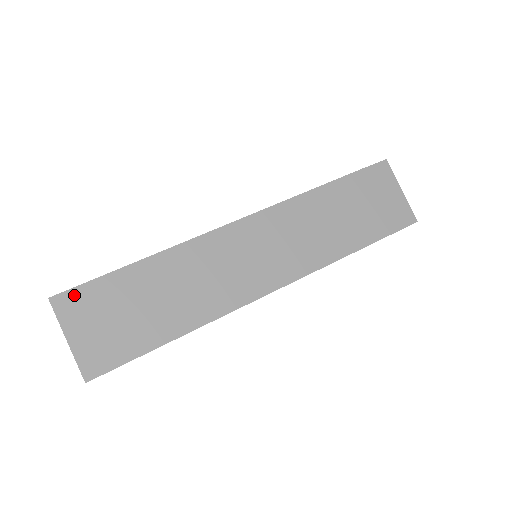
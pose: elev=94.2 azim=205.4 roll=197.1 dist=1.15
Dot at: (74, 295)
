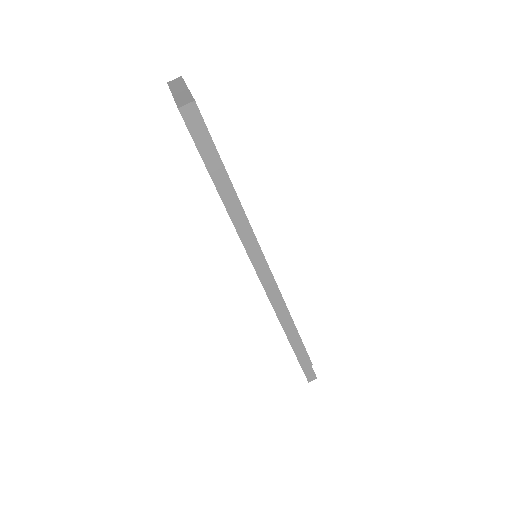
Dot at: occluded
